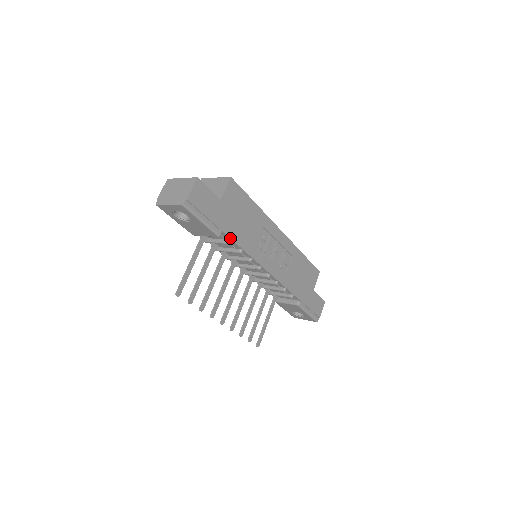
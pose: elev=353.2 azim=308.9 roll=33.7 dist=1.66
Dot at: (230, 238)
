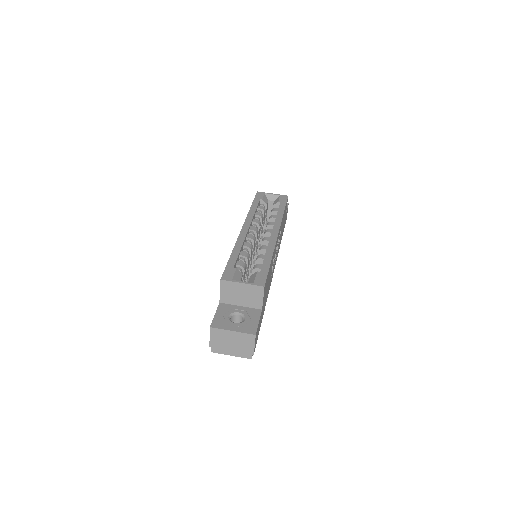
Dot at: occluded
